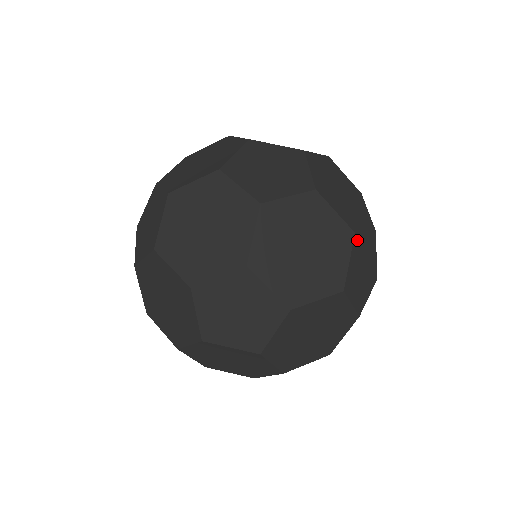
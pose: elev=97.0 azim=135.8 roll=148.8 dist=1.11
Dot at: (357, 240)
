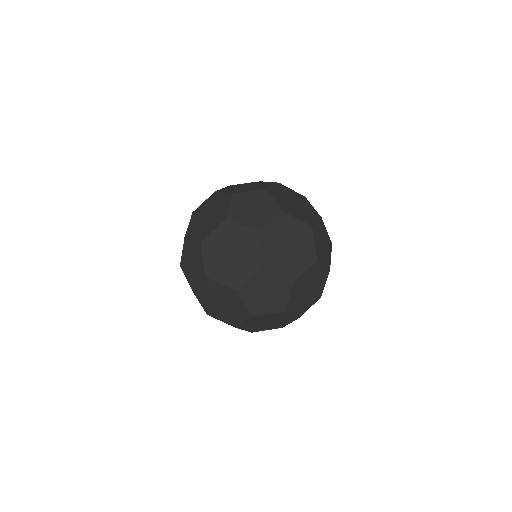
Dot at: occluded
